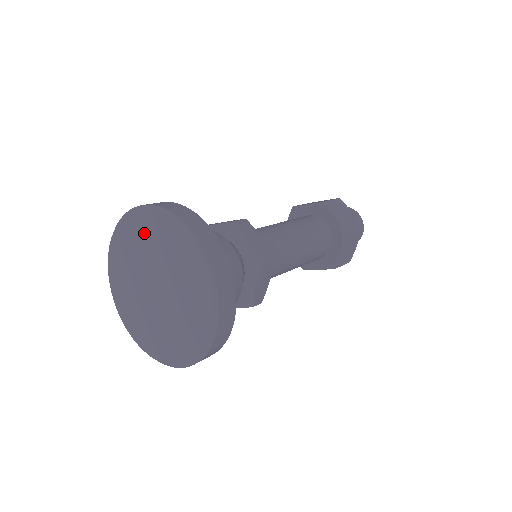
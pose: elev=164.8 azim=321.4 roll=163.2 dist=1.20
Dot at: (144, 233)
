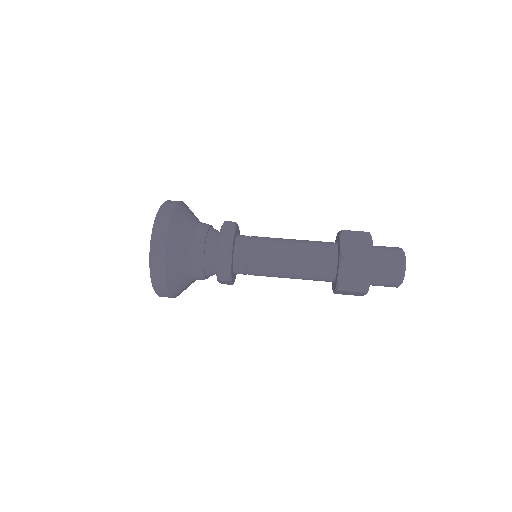
Dot at: occluded
